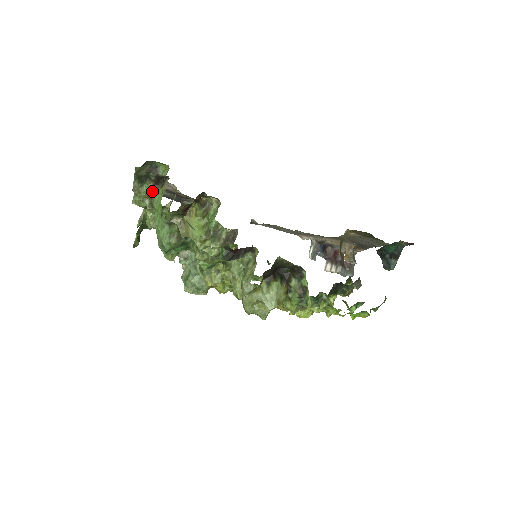
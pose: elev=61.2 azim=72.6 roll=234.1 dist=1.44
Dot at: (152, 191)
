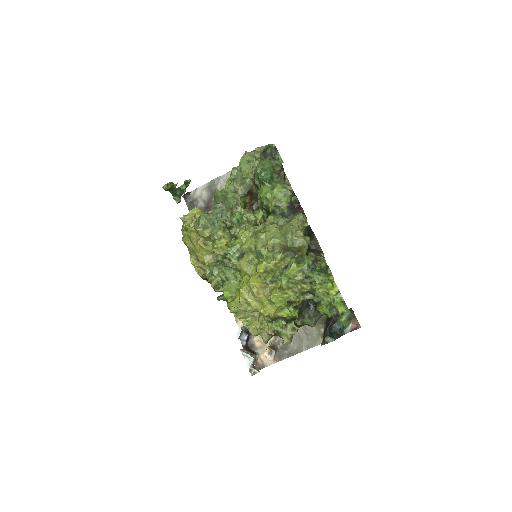
Dot at: occluded
